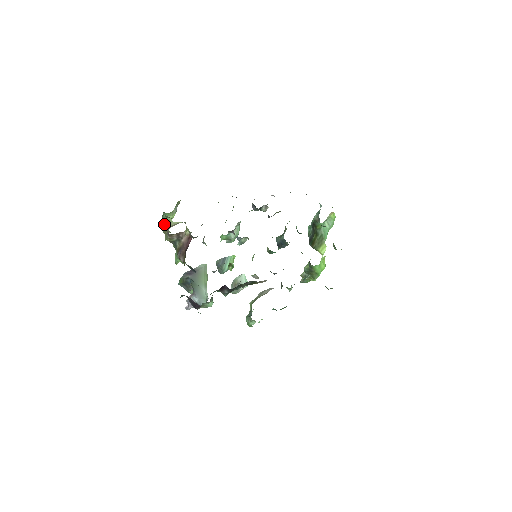
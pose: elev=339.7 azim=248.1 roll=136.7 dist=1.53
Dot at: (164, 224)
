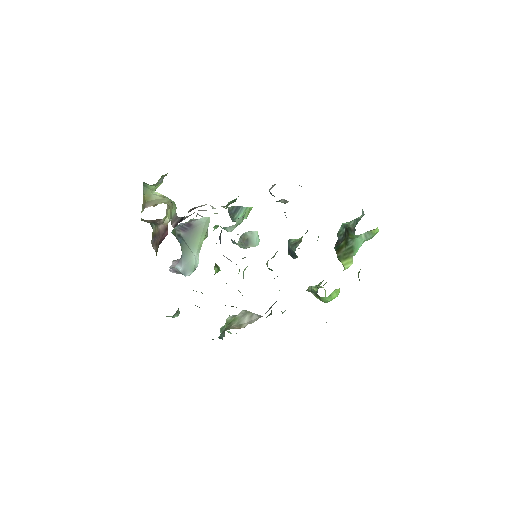
Dot at: (144, 193)
